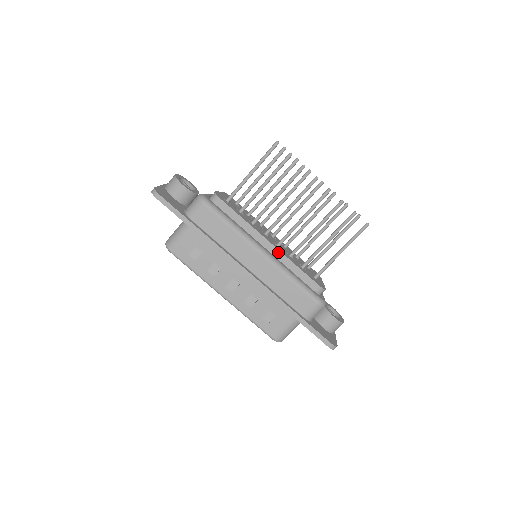
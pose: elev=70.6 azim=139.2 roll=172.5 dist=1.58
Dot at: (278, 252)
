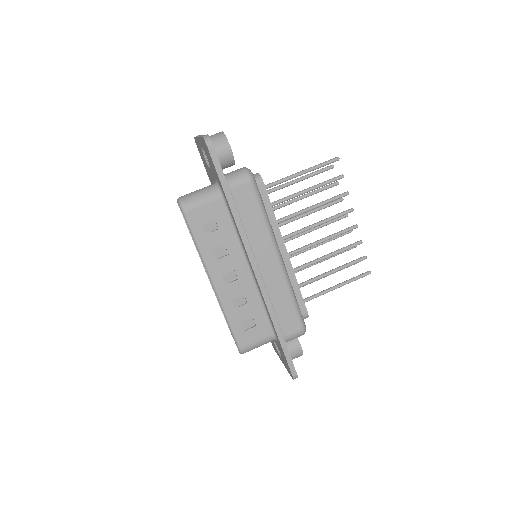
Dot at: (289, 263)
